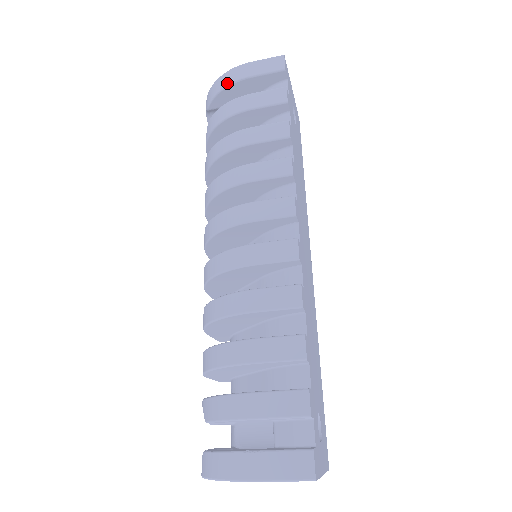
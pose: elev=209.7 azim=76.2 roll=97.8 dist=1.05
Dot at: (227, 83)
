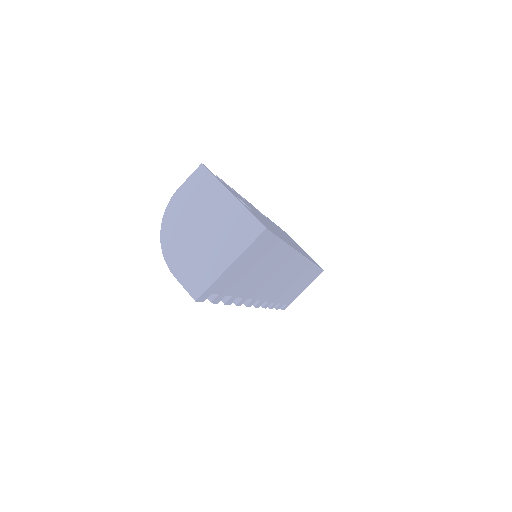
Dot at: occluded
